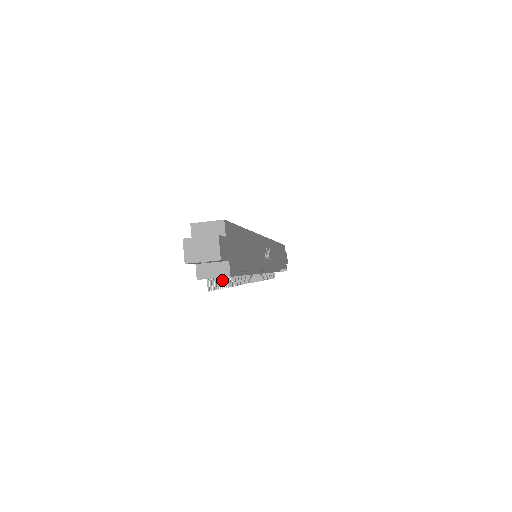
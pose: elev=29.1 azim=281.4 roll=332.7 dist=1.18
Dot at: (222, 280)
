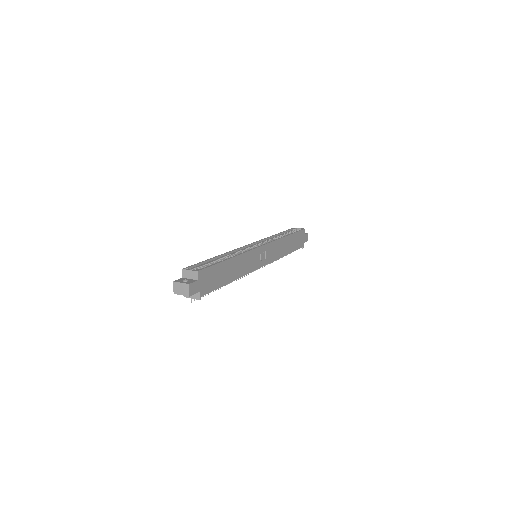
Dot at: occluded
